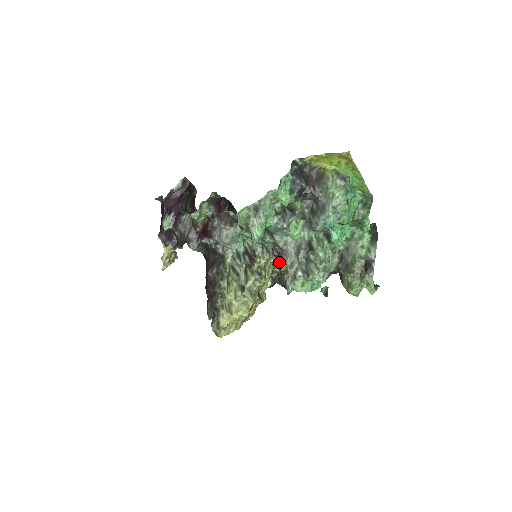
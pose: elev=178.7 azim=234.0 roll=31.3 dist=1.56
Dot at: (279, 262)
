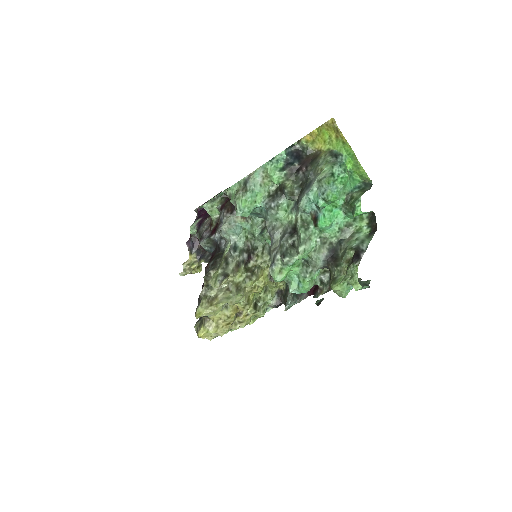
Dot at: occluded
